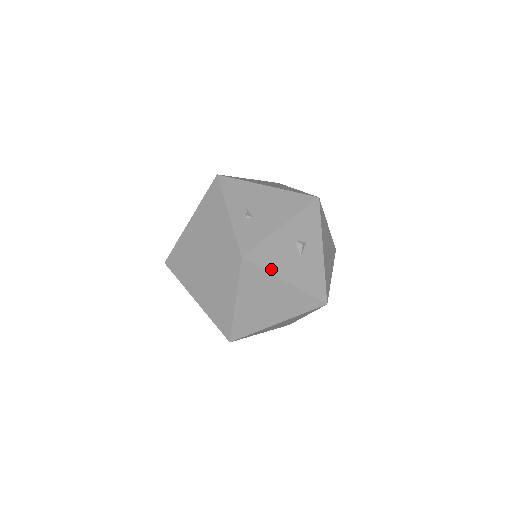
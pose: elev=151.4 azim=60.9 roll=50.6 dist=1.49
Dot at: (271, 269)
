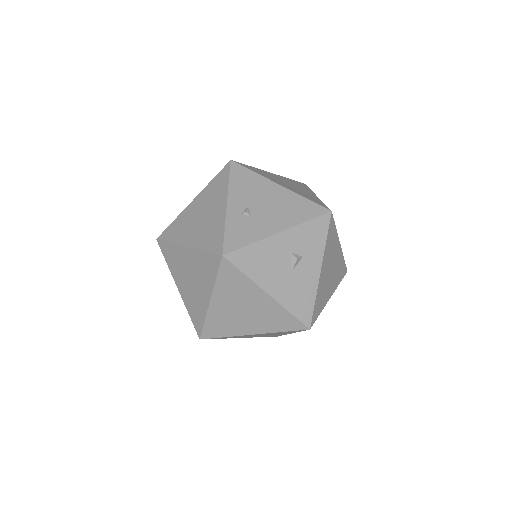
Dot at: (253, 276)
